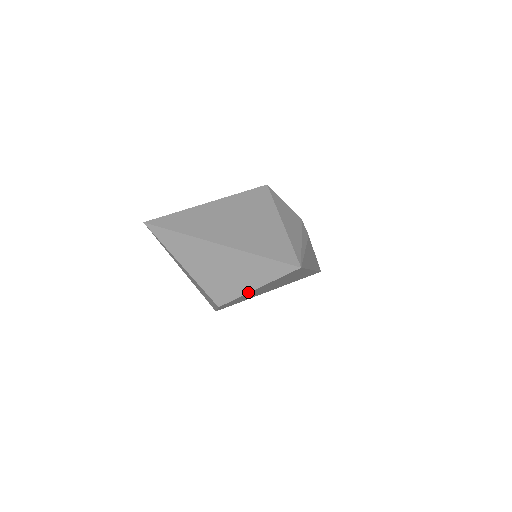
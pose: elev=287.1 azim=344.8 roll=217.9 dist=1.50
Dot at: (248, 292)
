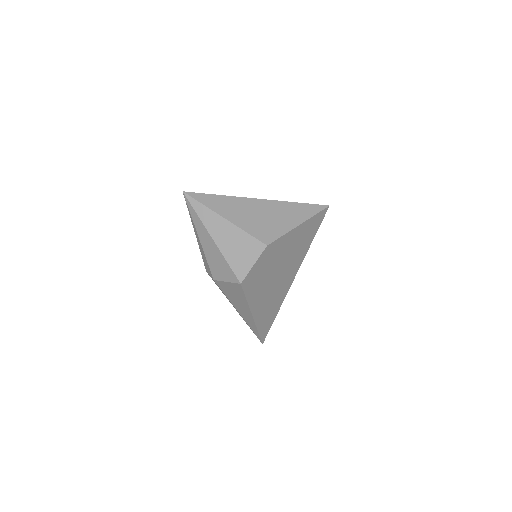
Dot at: (293, 228)
